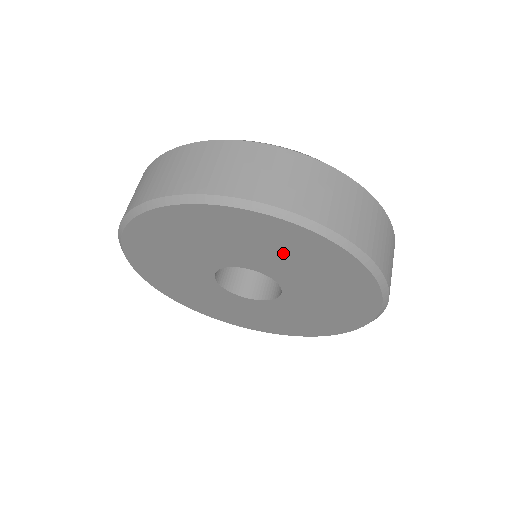
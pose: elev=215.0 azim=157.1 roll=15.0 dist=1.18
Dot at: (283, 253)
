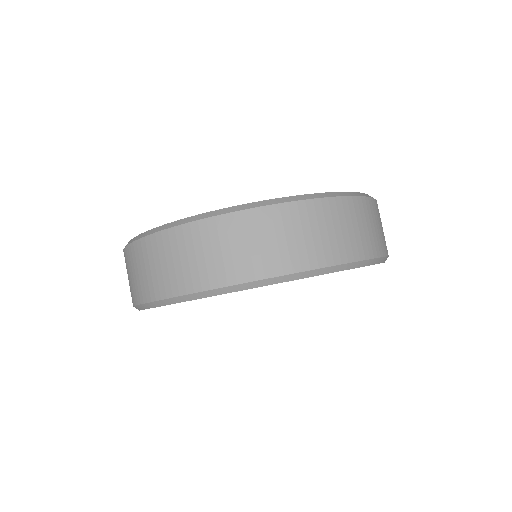
Dot at: occluded
